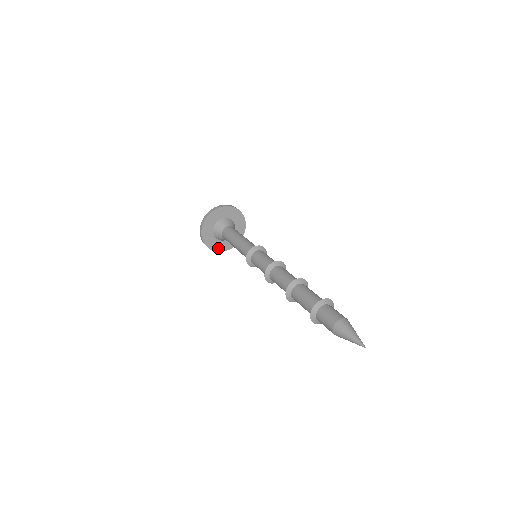
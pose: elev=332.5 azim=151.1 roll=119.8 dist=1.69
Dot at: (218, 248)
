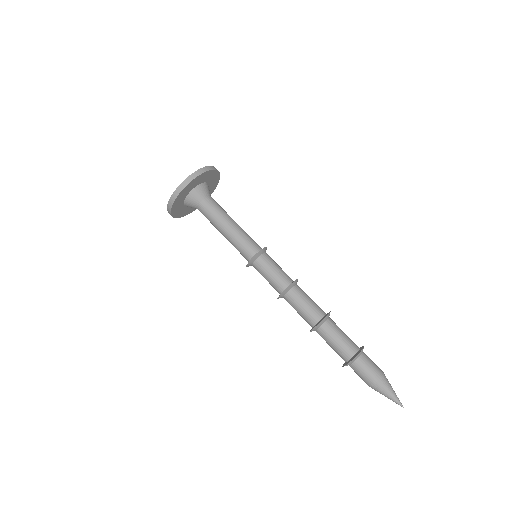
Dot at: occluded
